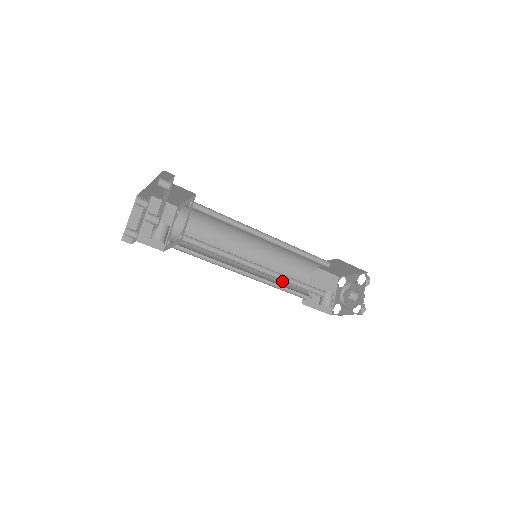
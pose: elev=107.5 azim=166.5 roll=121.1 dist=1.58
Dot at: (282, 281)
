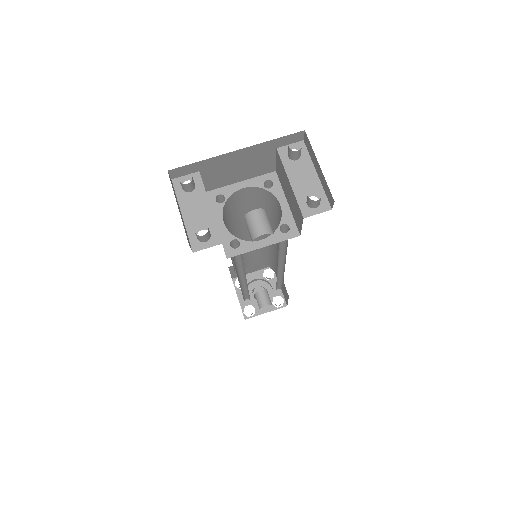
Dot at: occluded
